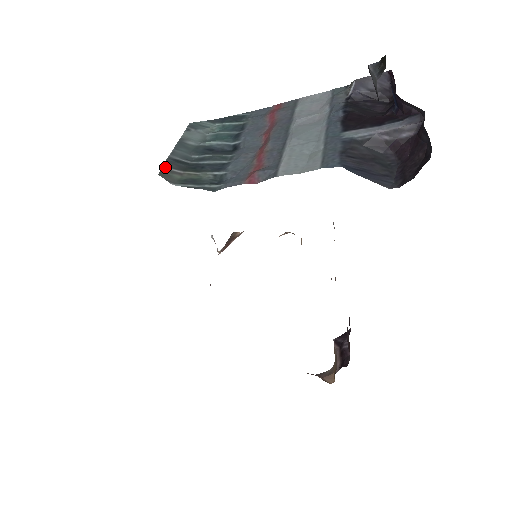
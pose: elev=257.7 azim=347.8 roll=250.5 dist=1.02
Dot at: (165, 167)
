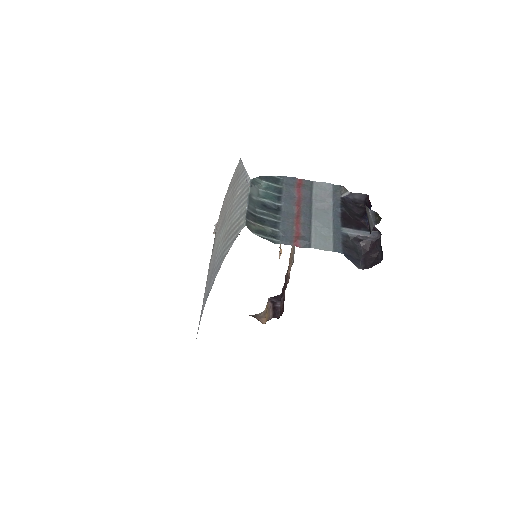
Dot at: (247, 219)
